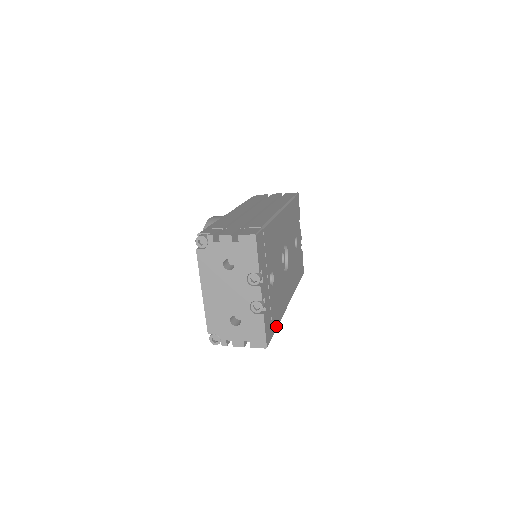
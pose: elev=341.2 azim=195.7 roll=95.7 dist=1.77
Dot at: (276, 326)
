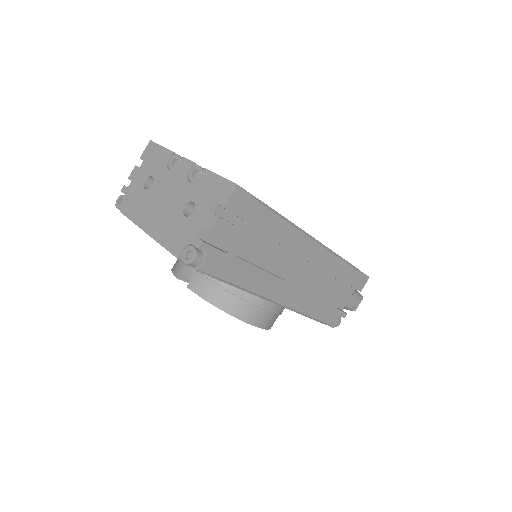
Dot at: (269, 208)
